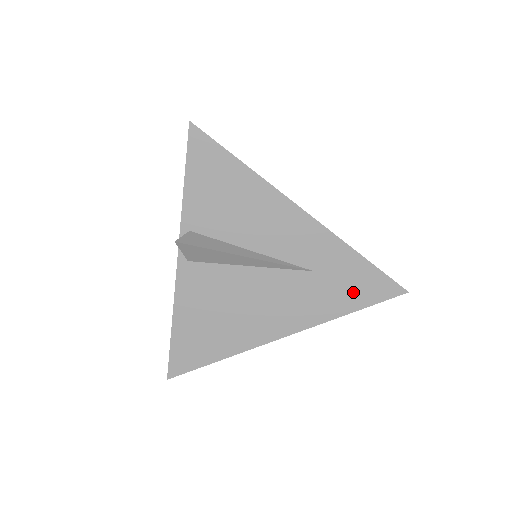
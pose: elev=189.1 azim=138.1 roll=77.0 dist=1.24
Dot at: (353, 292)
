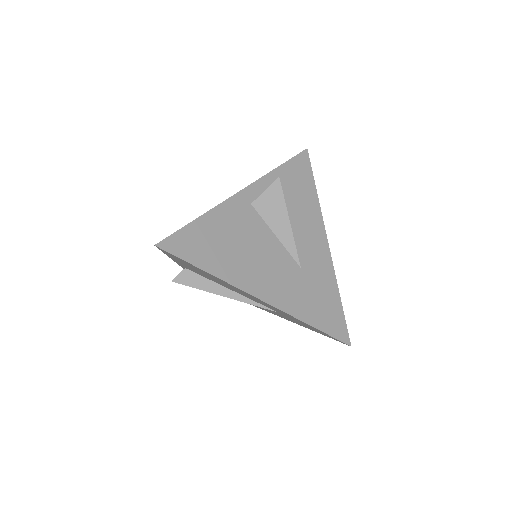
Dot at: (310, 328)
